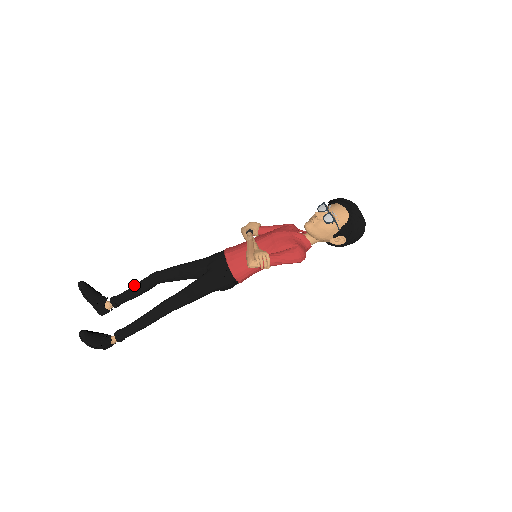
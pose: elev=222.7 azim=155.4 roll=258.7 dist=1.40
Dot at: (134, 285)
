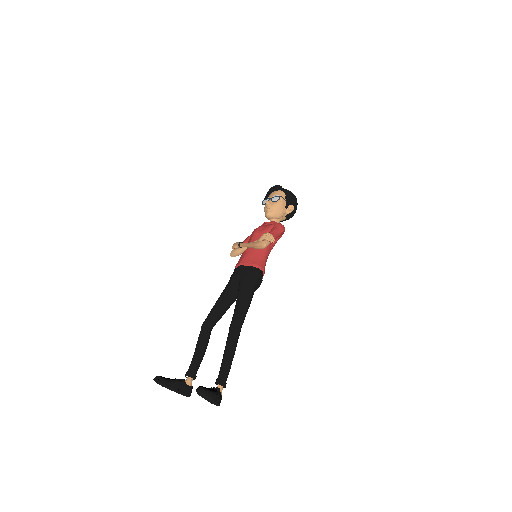
Dot at: occluded
